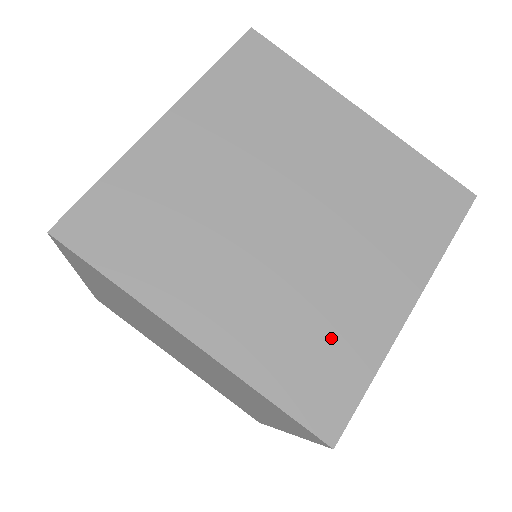
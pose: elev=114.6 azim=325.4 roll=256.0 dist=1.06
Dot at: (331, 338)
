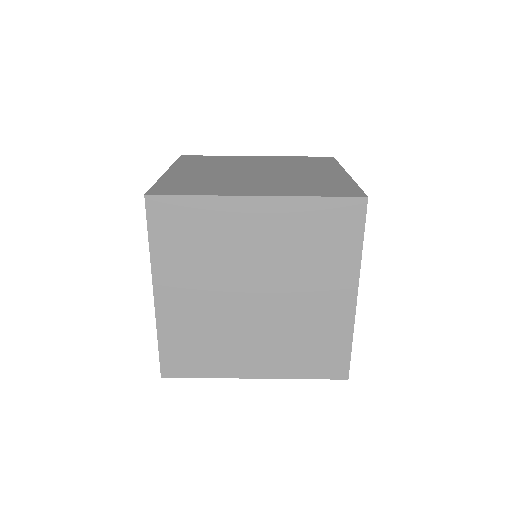
Dot at: (207, 351)
